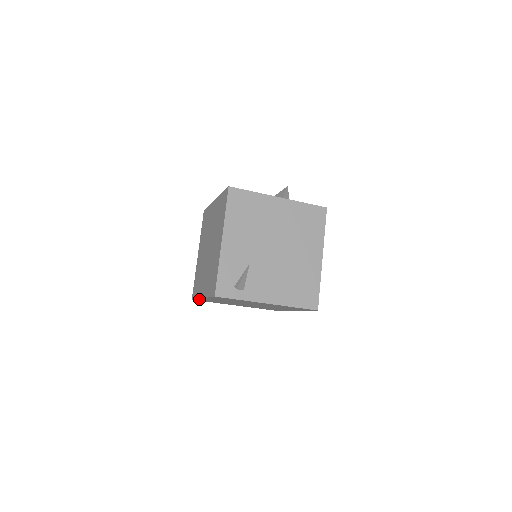
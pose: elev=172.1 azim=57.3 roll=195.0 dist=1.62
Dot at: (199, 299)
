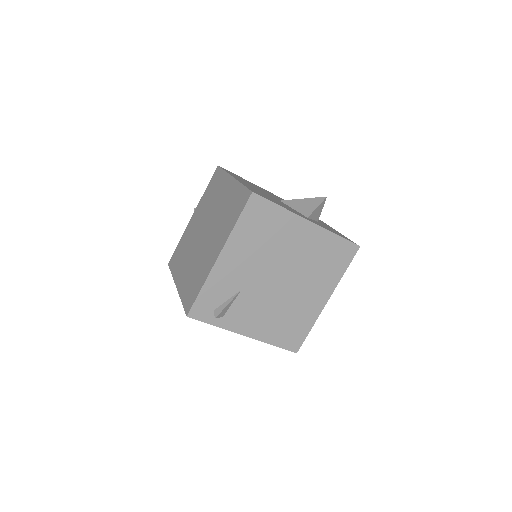
Dot at: occluded
